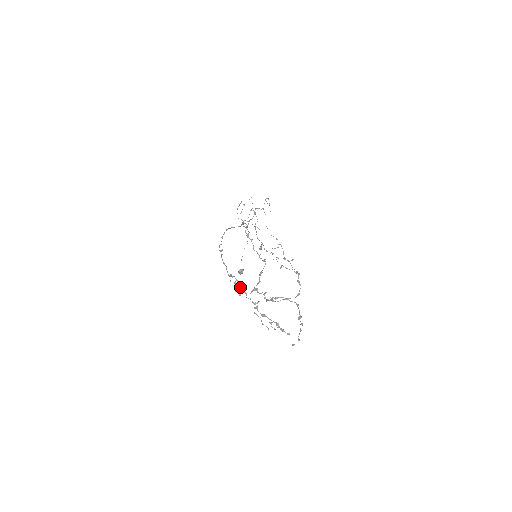
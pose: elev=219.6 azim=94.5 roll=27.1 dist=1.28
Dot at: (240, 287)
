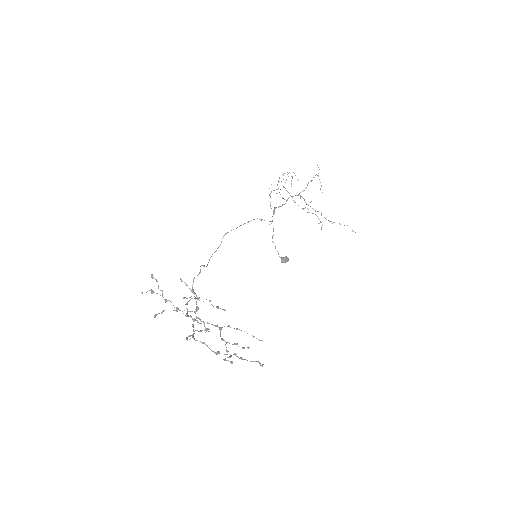
Dot at: (189, 316)
